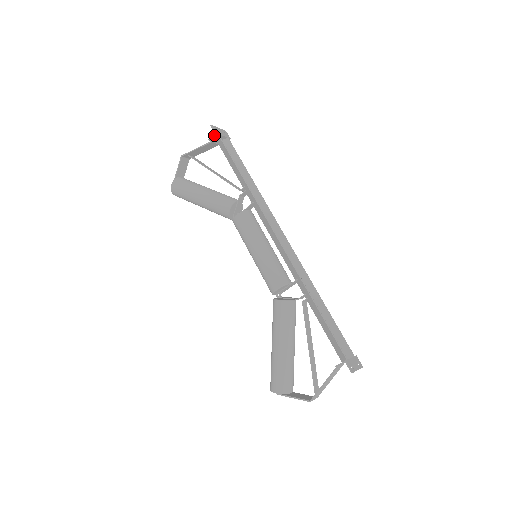
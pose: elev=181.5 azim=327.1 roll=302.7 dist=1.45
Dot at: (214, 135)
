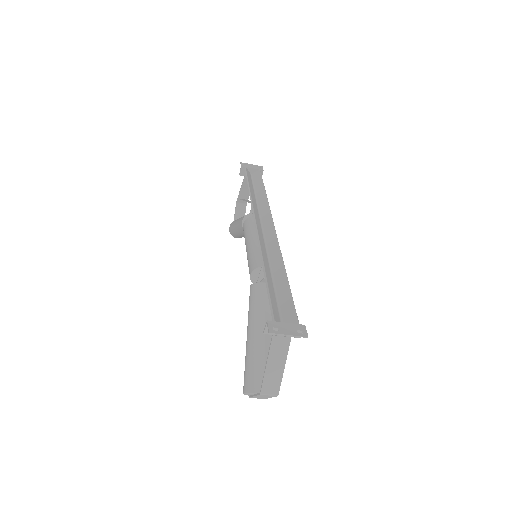
Dot at: (242, 169)
